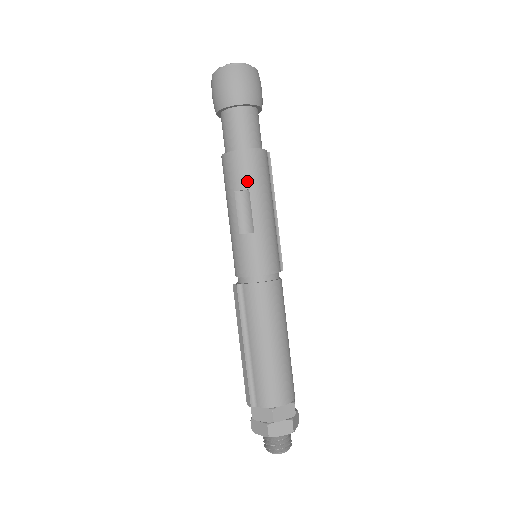
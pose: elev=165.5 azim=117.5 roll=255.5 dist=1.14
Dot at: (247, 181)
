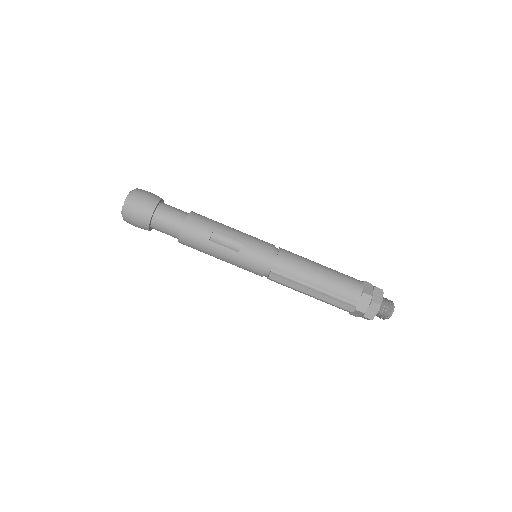
Dot at: (208, 228)
